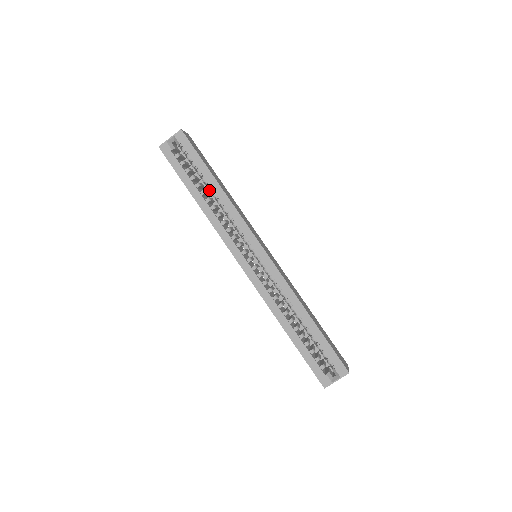
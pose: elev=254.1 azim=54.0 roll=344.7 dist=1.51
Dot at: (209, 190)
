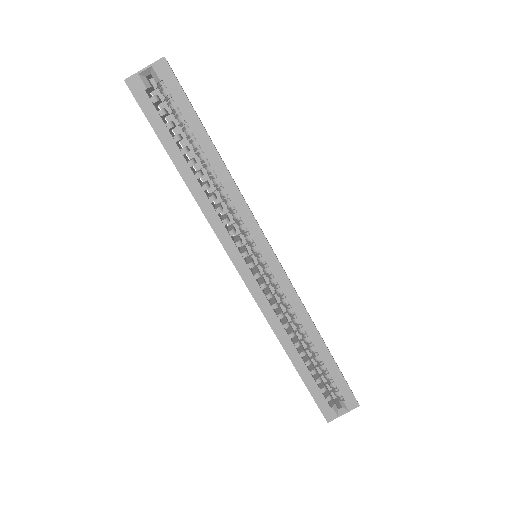
Dot at: (201, 160)
